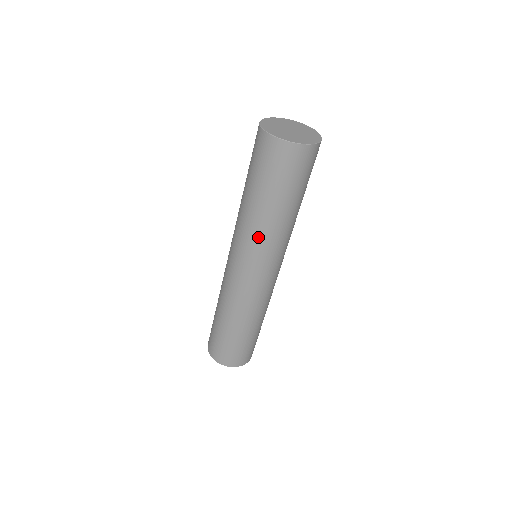
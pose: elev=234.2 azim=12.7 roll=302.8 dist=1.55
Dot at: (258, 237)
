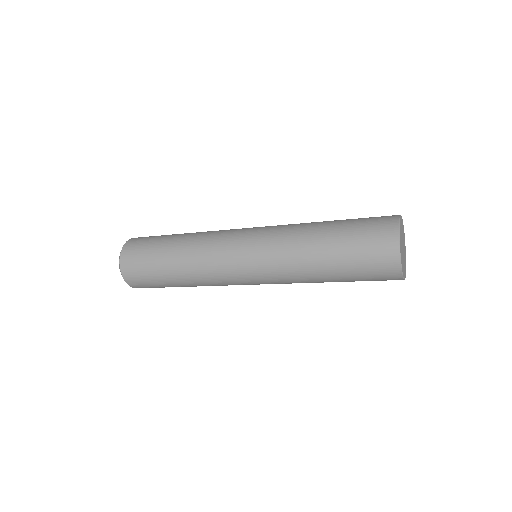
Dot at: (288, 267)
